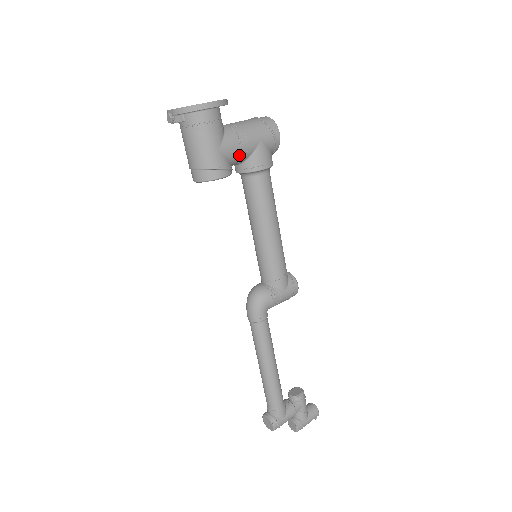
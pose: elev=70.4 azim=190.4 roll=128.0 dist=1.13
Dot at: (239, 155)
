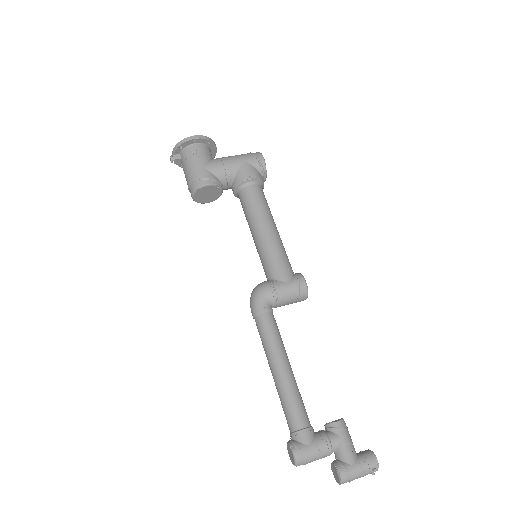
Dot at: (224, 172)
